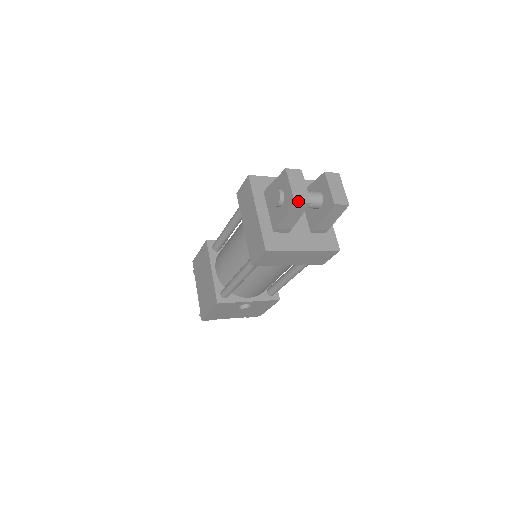
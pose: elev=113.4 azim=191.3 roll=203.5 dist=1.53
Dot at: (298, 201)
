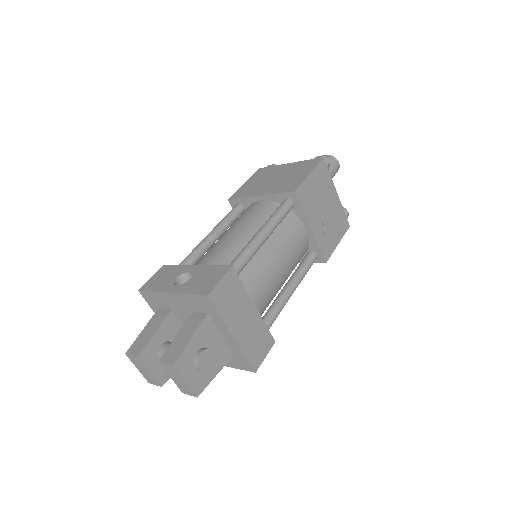
Dot at: (151, 383)
